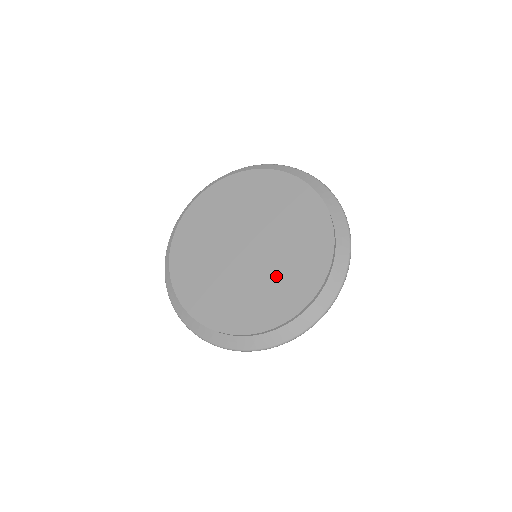
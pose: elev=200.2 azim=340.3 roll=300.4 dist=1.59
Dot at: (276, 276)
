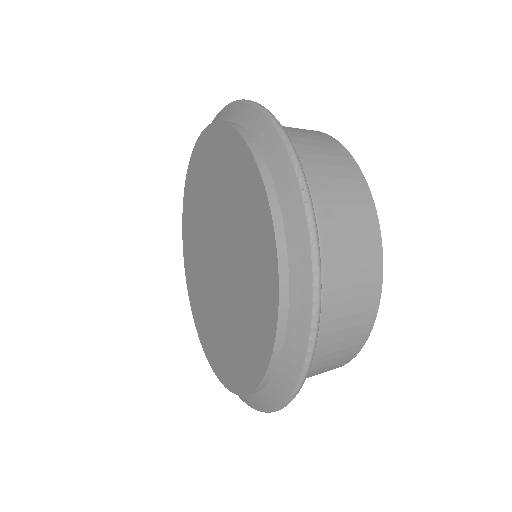
Dot at: (215, 320)
